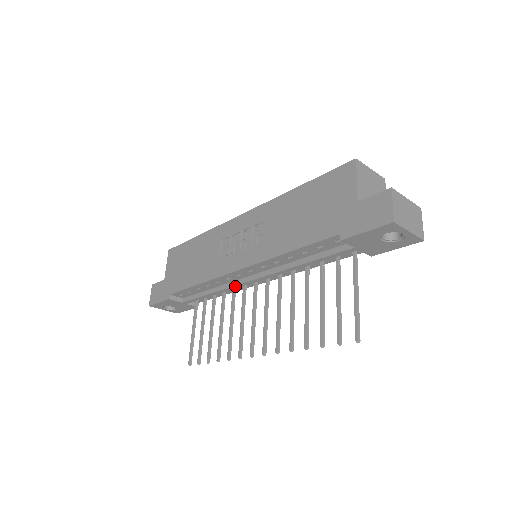
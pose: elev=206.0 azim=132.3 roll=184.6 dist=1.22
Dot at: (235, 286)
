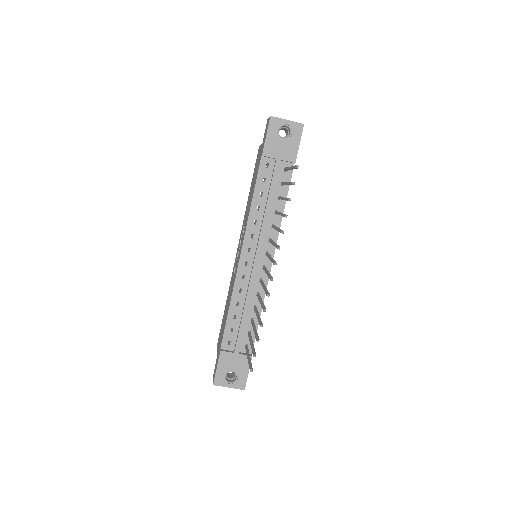
Dot at: (251, 279)
